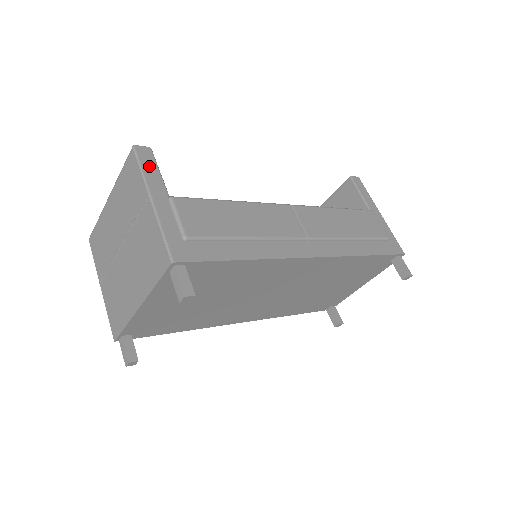
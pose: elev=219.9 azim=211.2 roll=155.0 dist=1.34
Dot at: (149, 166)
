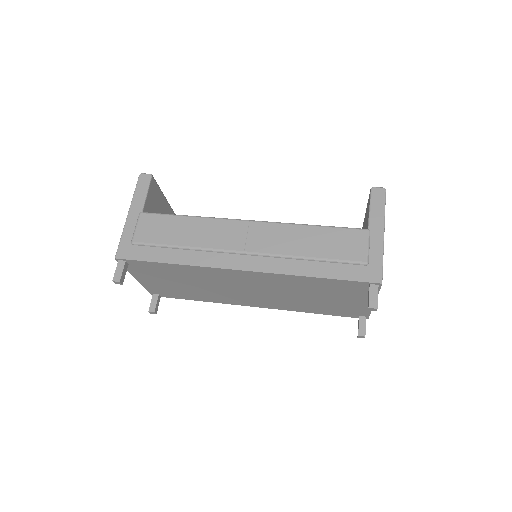
Dot at: (141, 189)
